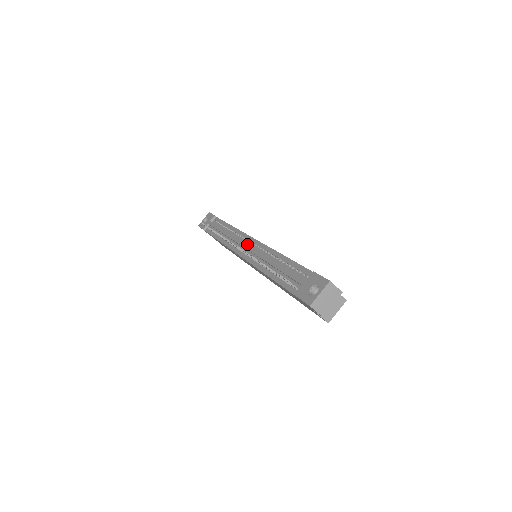
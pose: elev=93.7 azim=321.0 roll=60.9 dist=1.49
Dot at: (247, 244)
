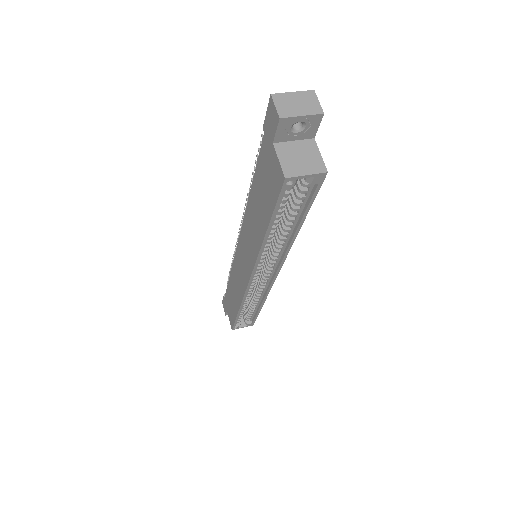
Dot at: occluded
